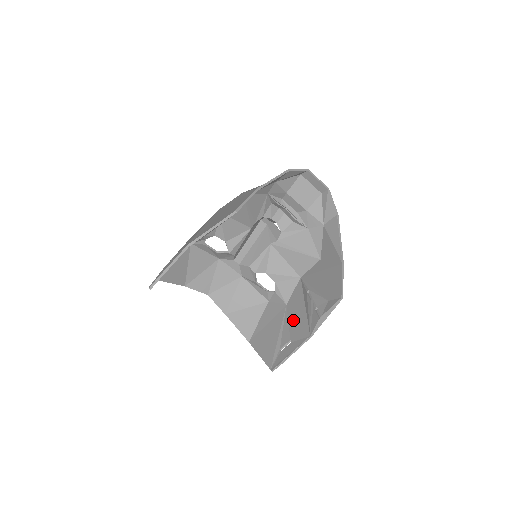
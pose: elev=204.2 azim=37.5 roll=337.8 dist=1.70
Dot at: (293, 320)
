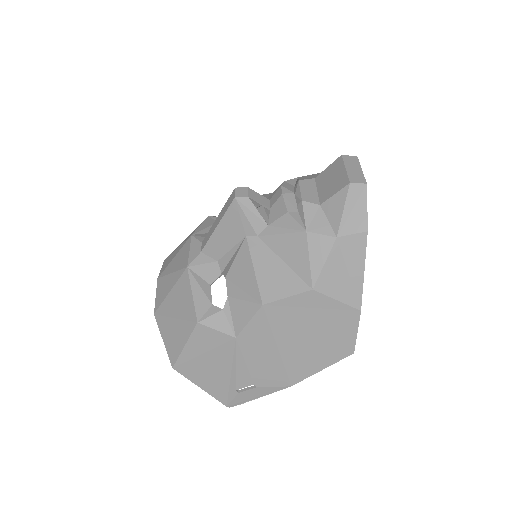
Dot at: occluded
